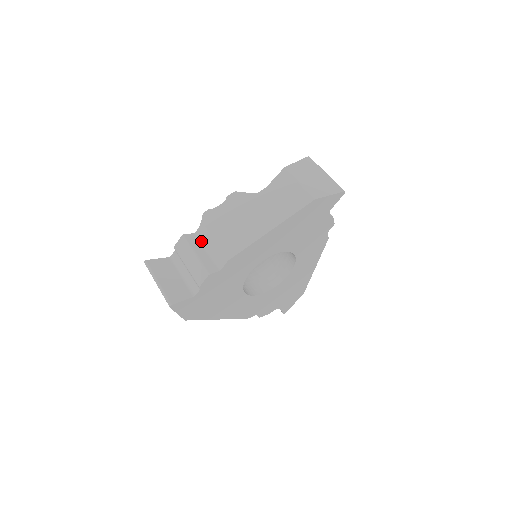
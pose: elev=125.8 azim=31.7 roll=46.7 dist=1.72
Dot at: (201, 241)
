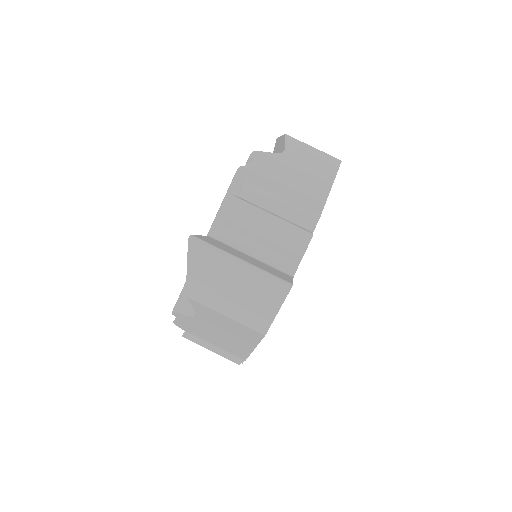
Dot at: occluded
